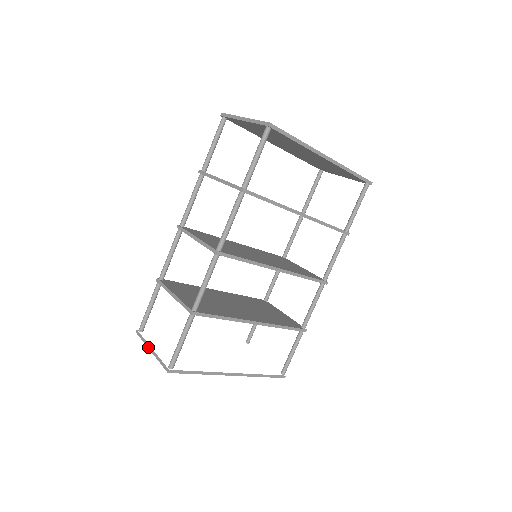
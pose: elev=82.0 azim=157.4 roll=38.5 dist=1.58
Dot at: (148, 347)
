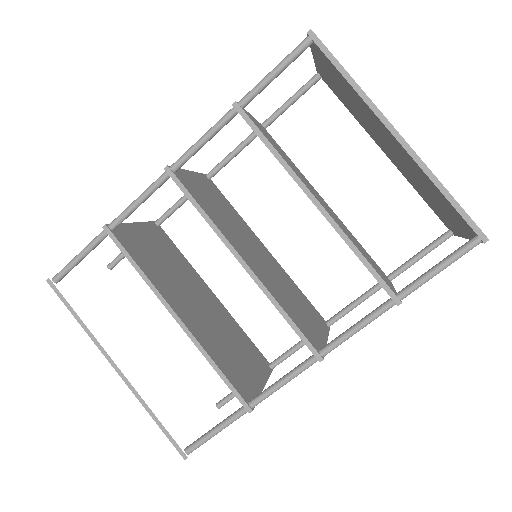
Dot at: occluded
